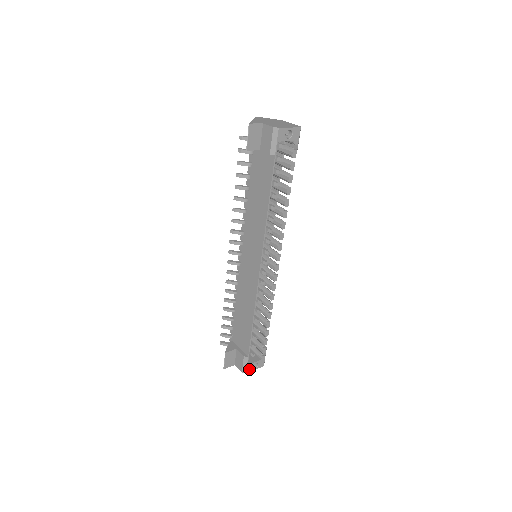
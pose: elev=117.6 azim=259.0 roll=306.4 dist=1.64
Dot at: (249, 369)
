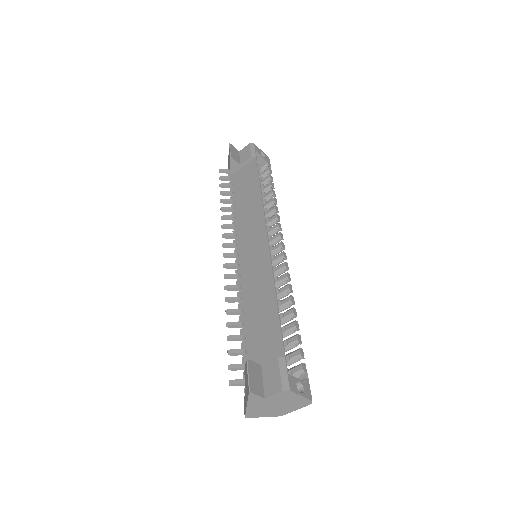
Dot at: (292, 386)
